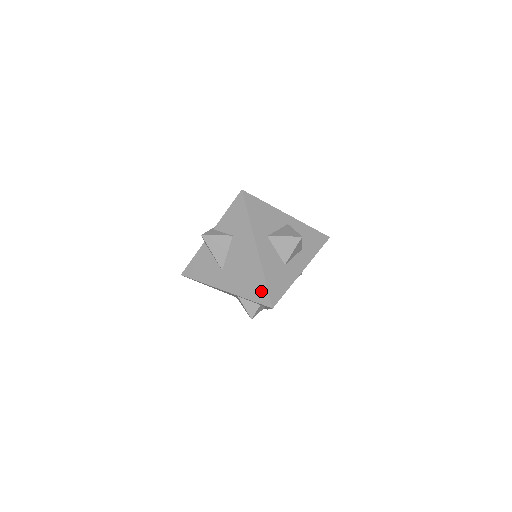
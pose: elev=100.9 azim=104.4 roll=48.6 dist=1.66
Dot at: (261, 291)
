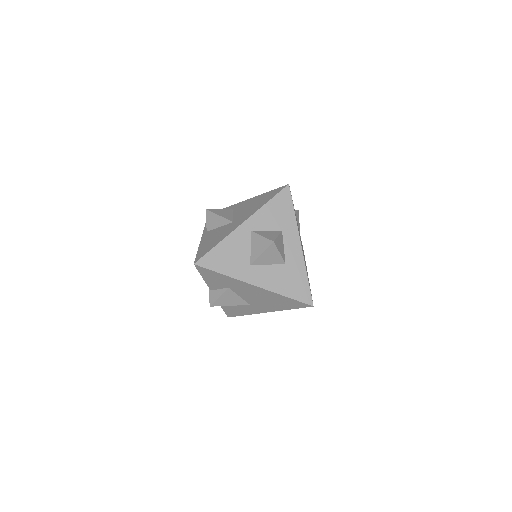
Dot at: (292, 303)
